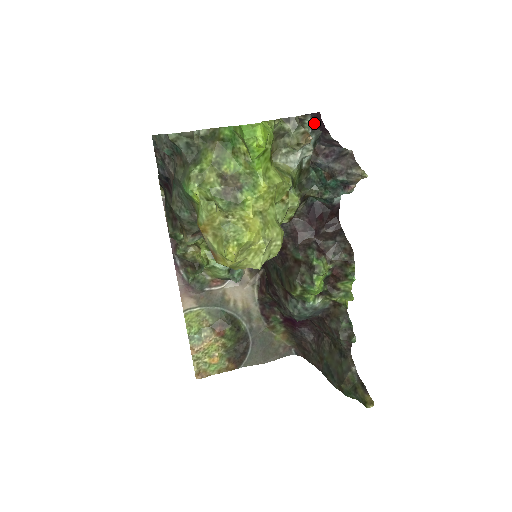
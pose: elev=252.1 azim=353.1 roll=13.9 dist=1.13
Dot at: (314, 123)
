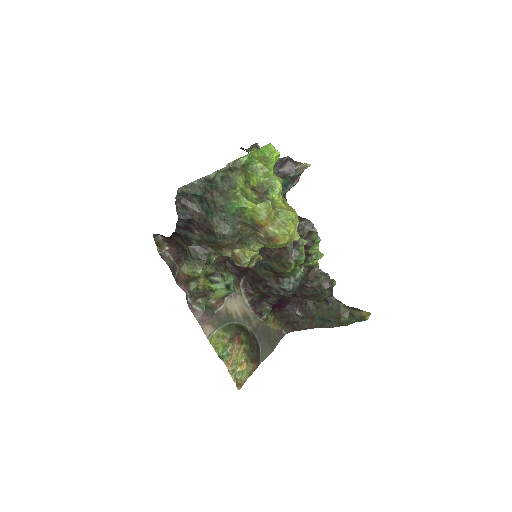
Dot at: (248, 152)
